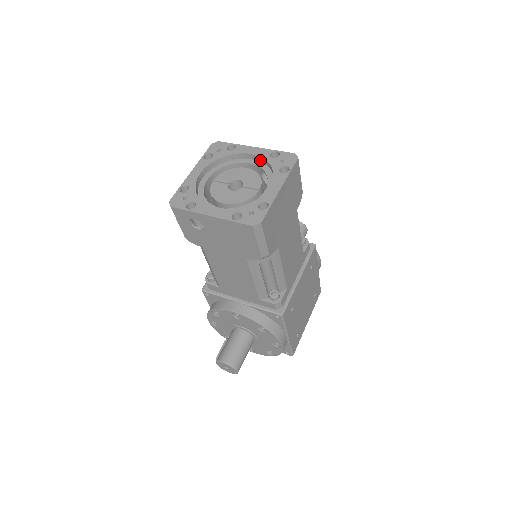
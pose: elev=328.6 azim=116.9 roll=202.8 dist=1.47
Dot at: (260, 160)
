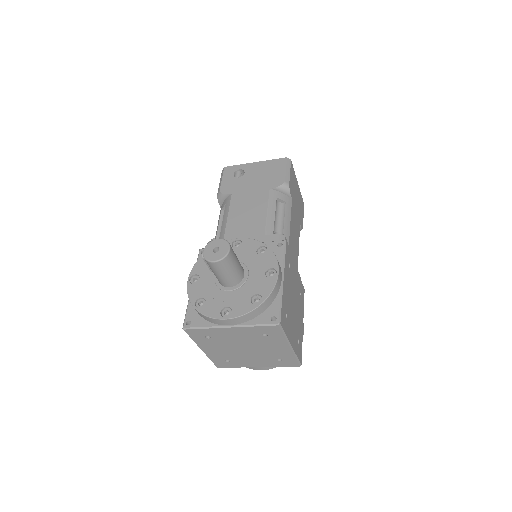
Dot at: occluded
